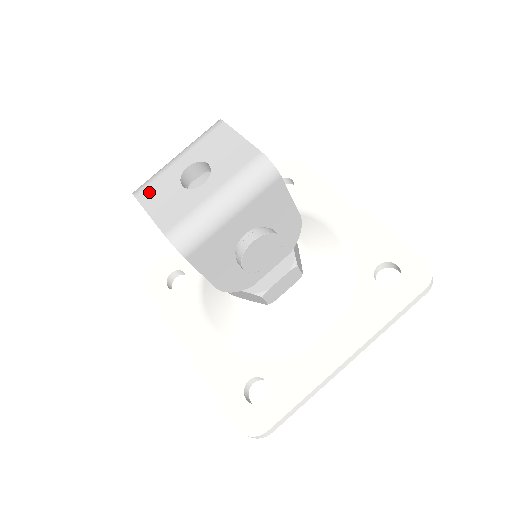
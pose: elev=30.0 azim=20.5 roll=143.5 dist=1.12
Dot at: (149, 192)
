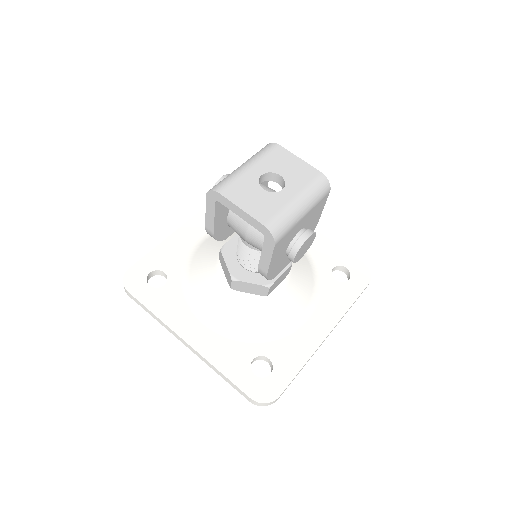
Dot at: (233, 191)
